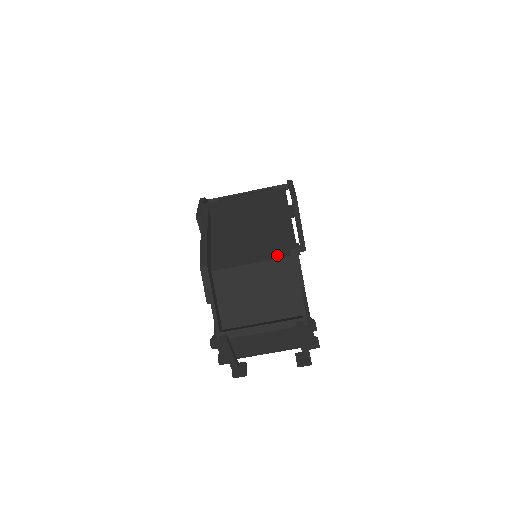
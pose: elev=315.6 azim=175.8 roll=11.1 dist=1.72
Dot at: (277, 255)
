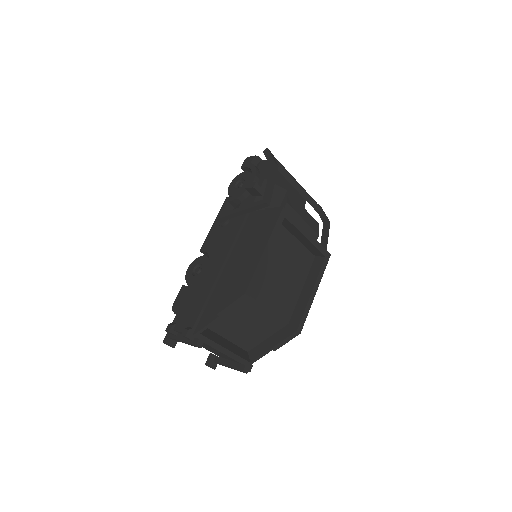
Dot at: (283, 314)
